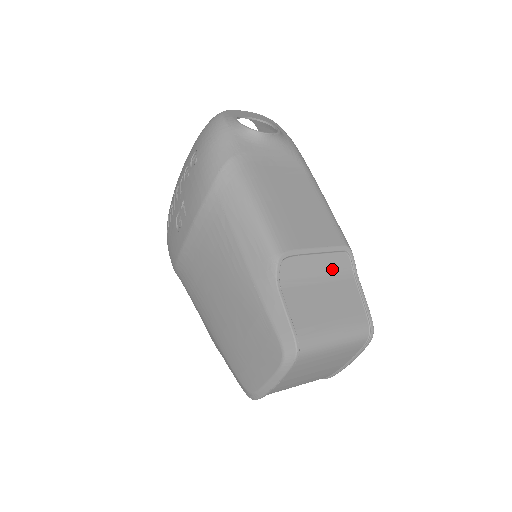
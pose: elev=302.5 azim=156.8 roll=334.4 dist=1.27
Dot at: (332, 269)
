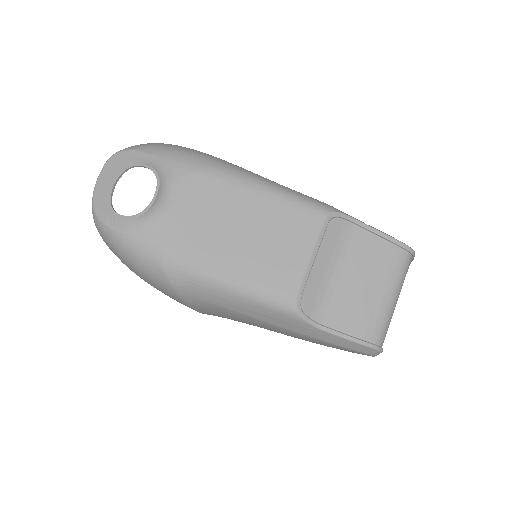
Dot at: (335, 248)
